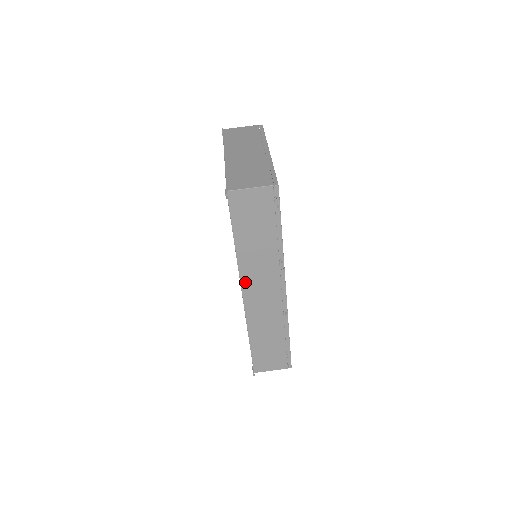
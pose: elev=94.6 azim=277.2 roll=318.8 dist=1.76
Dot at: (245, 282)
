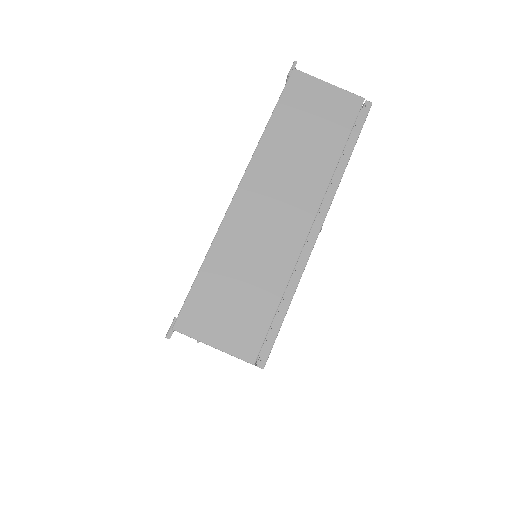
Dot at: occluded
